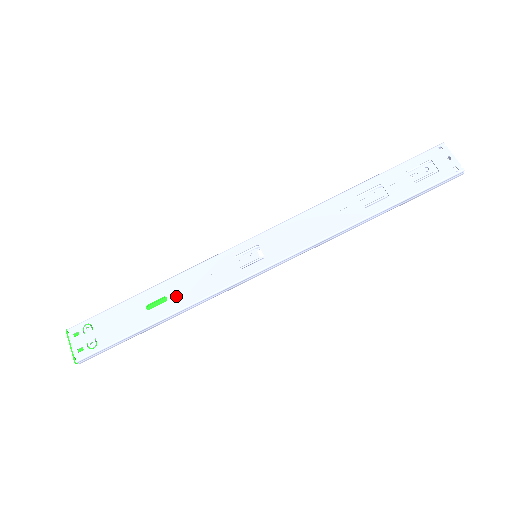
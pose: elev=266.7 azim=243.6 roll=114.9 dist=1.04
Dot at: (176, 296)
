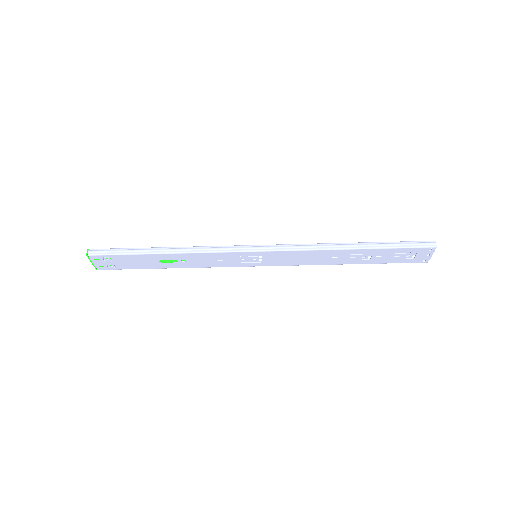
Dot at: (185, 262)
